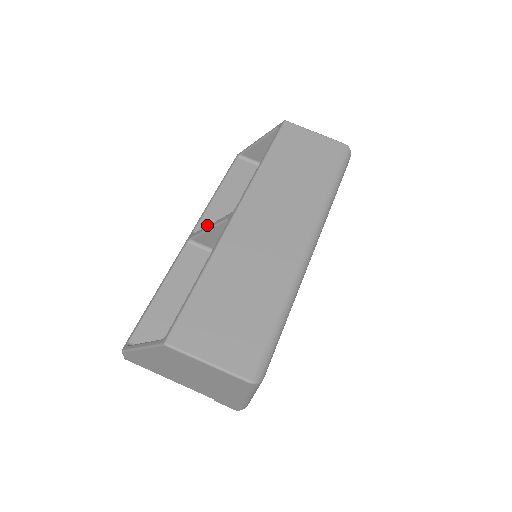
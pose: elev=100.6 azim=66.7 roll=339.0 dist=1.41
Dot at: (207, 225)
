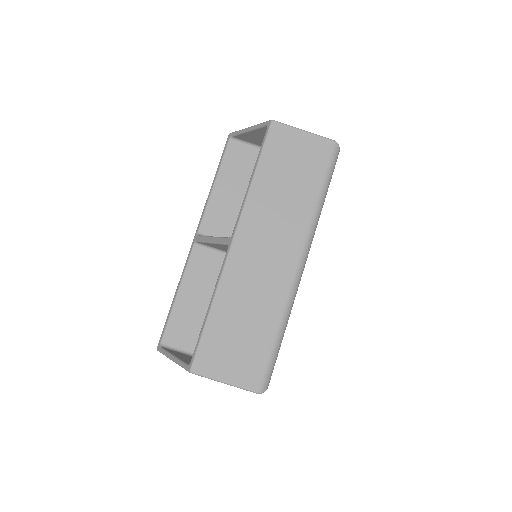
Dot at: (209, 223)
